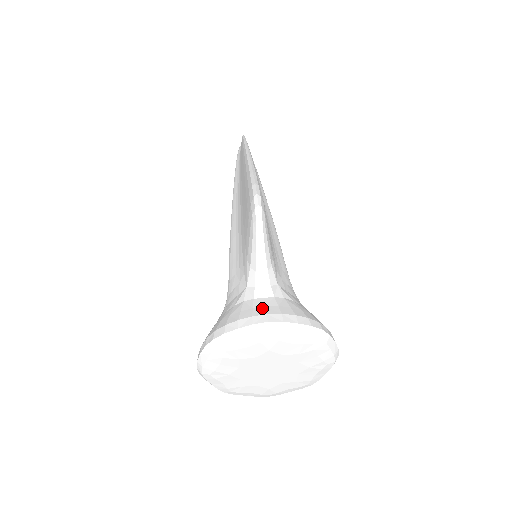
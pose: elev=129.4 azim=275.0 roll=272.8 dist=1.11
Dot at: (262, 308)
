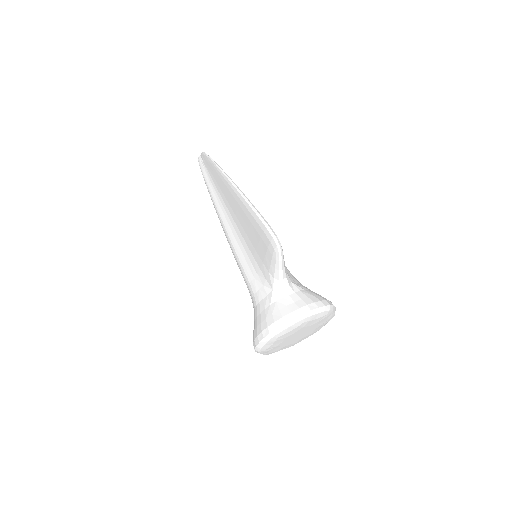
Dot at: (293, 304)
